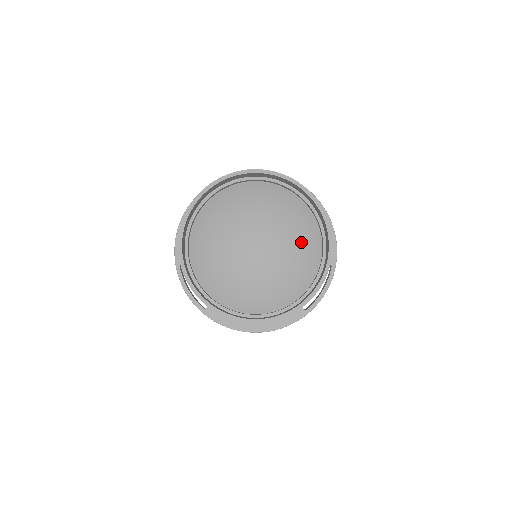
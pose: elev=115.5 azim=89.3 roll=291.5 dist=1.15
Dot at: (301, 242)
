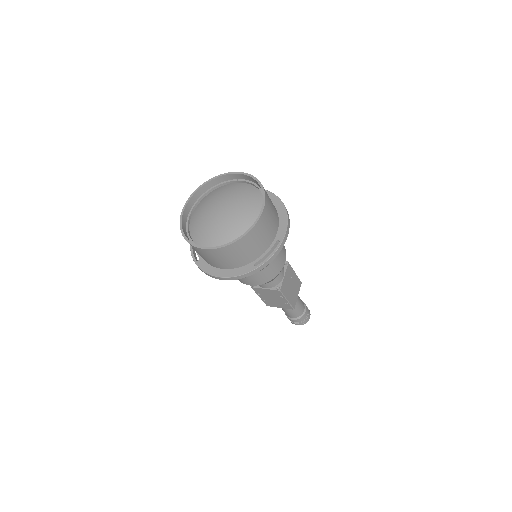
Dot at: (249, 211)
